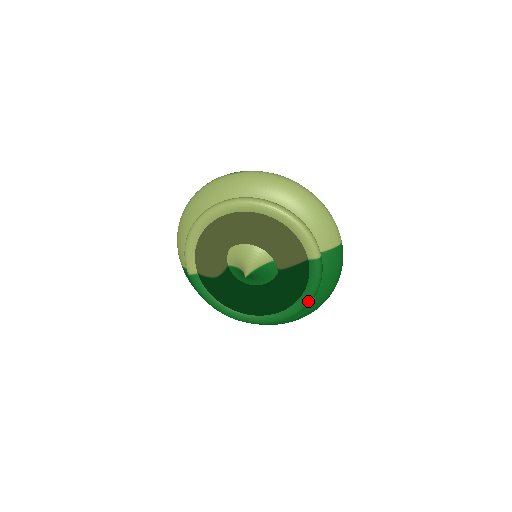
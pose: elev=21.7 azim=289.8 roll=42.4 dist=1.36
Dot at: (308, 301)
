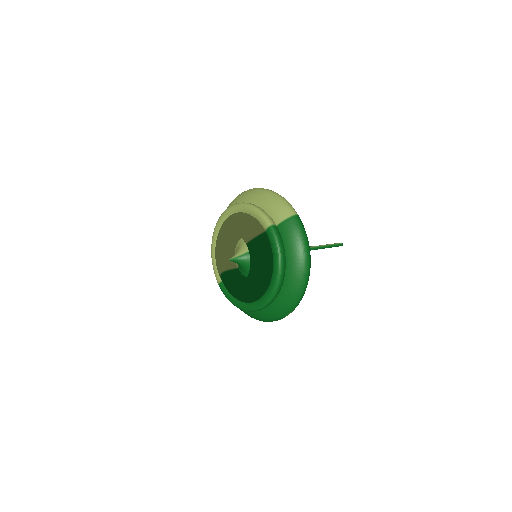
Dot at: (278, 267)
